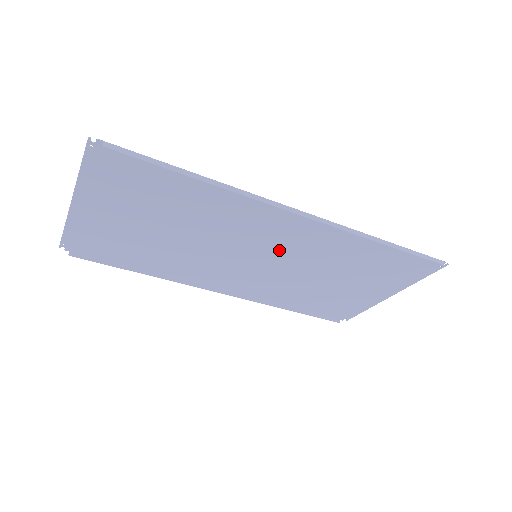
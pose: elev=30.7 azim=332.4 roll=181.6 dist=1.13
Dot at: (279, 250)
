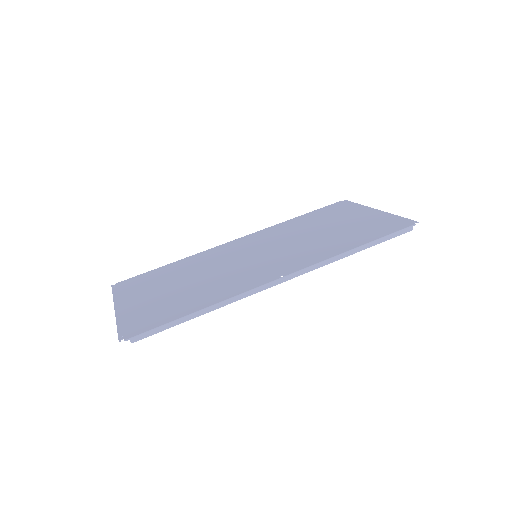
Dot at: (273, 256)
